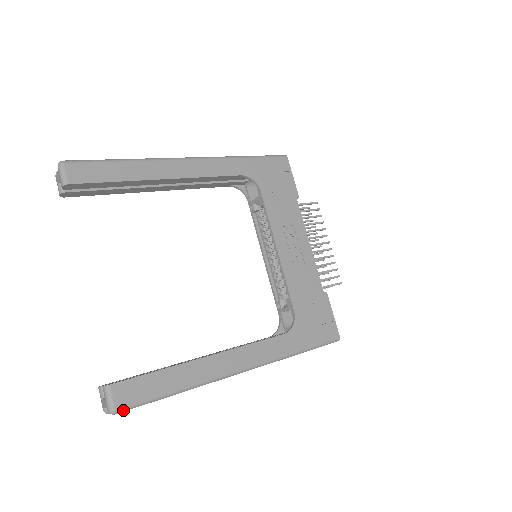
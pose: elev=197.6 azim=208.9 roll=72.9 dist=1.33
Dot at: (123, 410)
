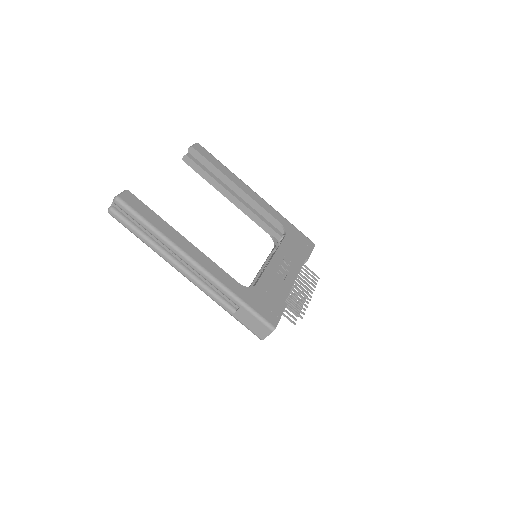
Dot at: (122, 202)
